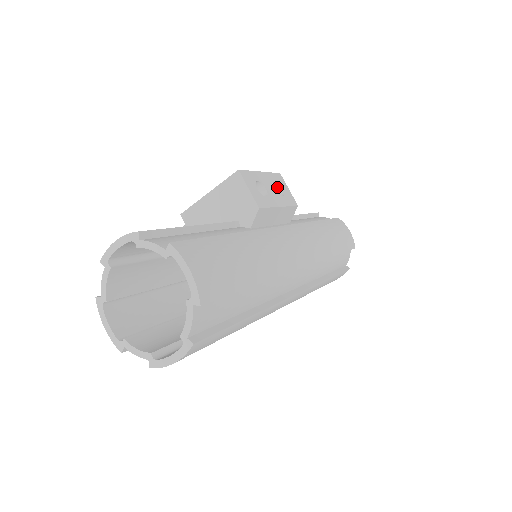
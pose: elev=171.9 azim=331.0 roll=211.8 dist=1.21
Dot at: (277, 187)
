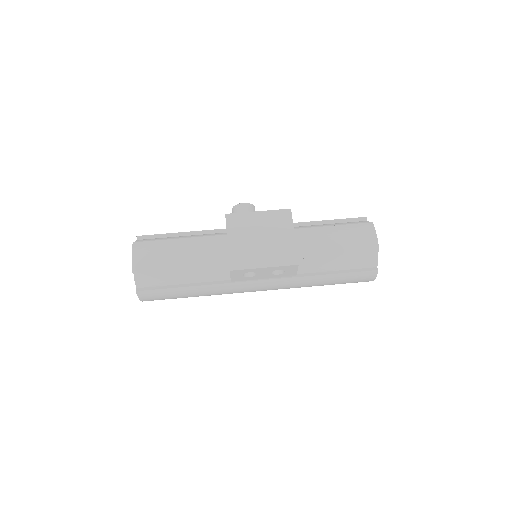
Dot at: occluded
